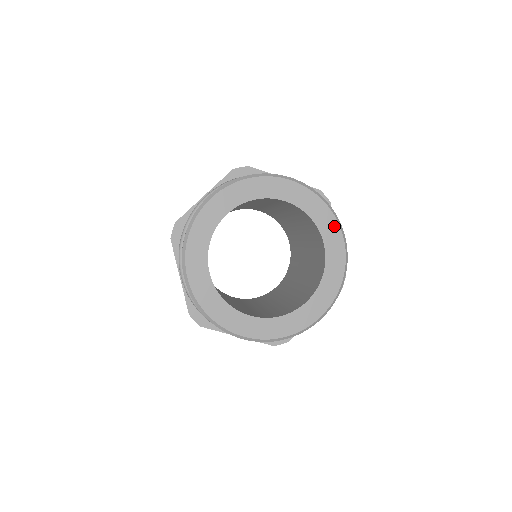
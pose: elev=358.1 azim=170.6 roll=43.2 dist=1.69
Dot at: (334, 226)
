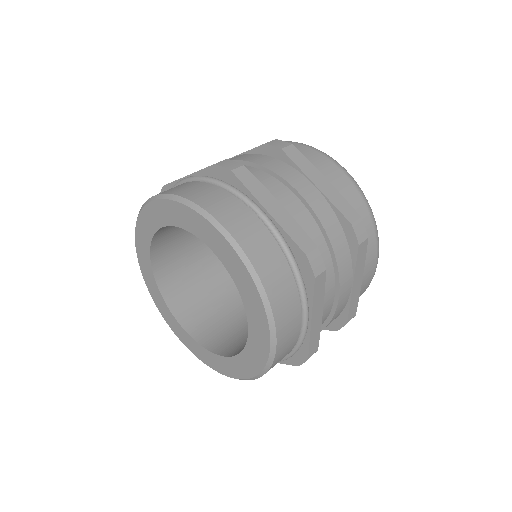
Dot at: (208, 228)
